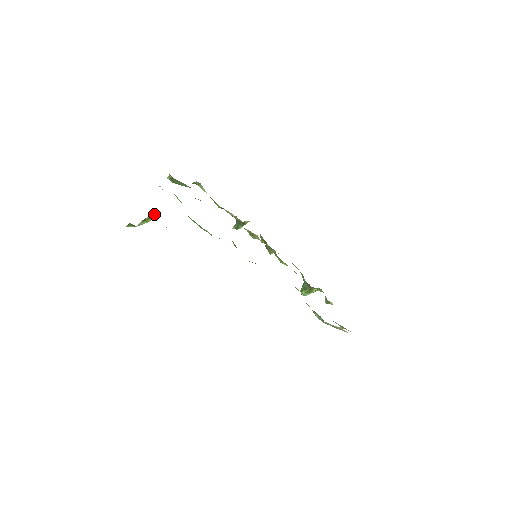
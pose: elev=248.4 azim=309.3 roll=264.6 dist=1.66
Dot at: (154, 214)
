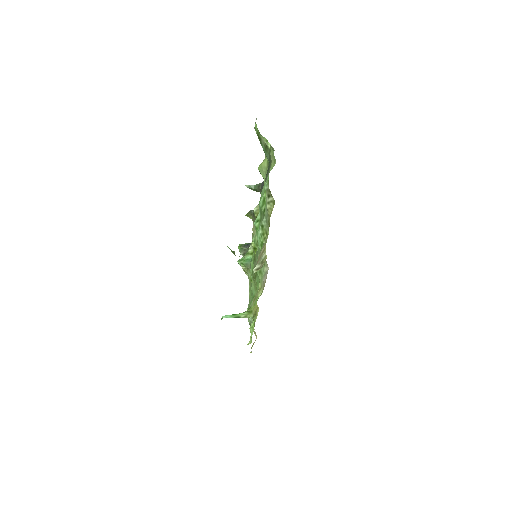
Dot at: occluded
